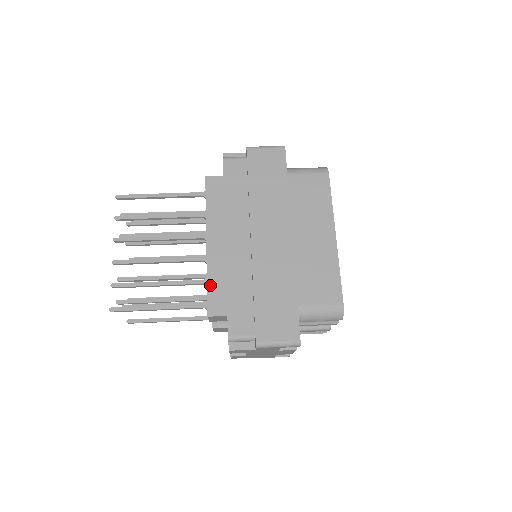
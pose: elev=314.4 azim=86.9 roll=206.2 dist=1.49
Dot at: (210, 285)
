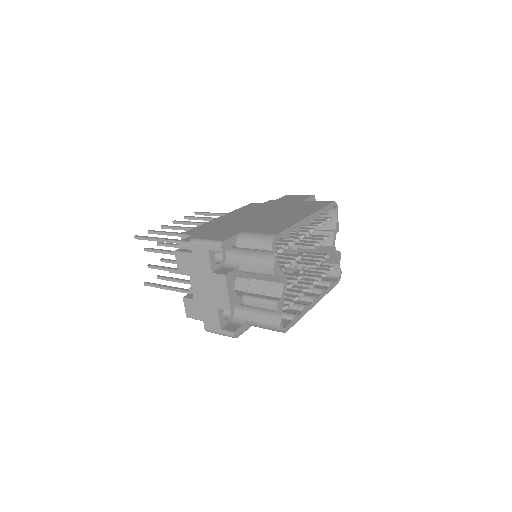
Dot at: (199, 227)
